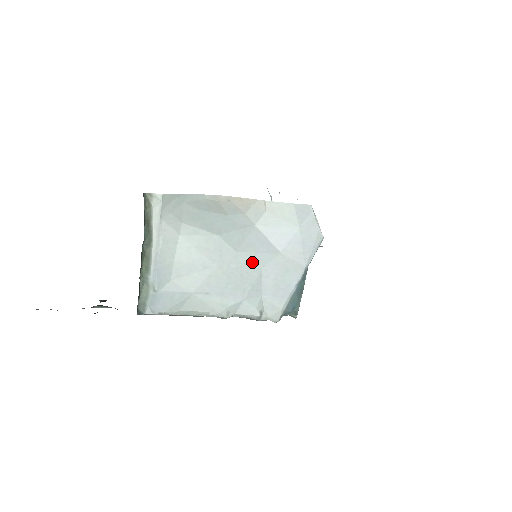
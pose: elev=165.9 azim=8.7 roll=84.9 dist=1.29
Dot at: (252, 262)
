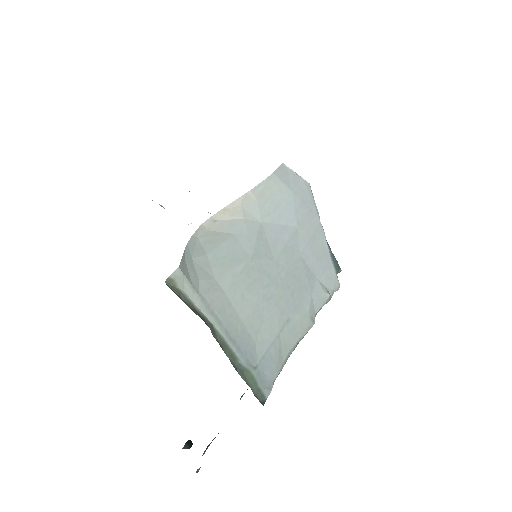
Dot at: (290, 256)
